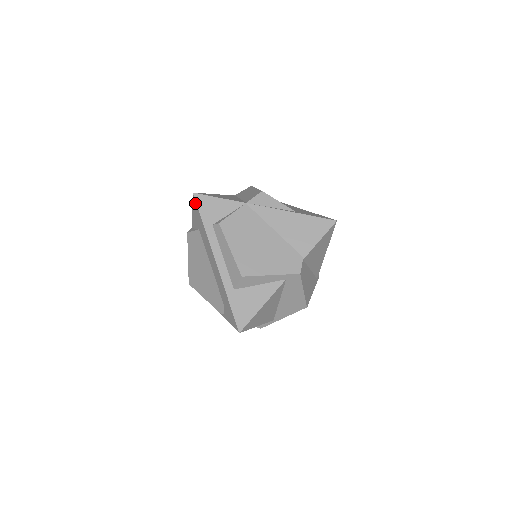
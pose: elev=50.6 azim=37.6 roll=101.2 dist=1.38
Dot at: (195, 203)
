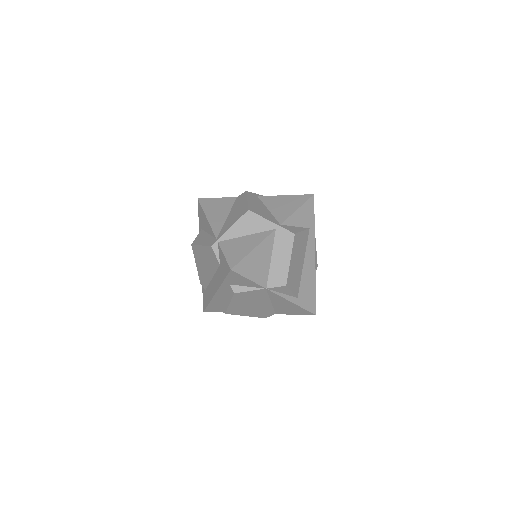
Dot at: (228, 271)
